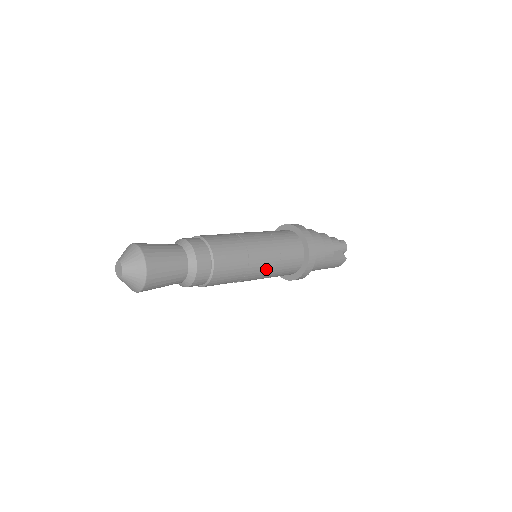
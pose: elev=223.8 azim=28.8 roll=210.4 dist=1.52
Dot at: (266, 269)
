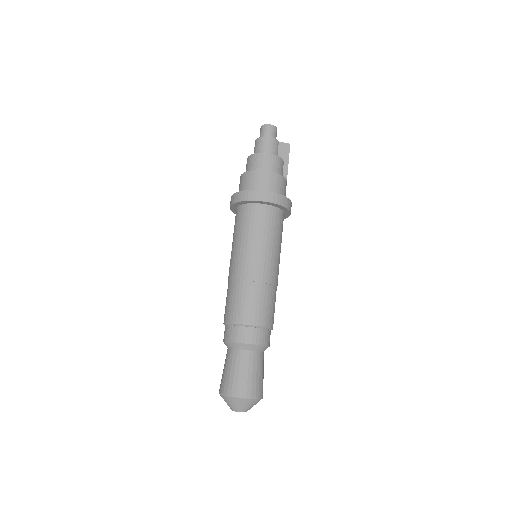
Dot at: (279, 263)
